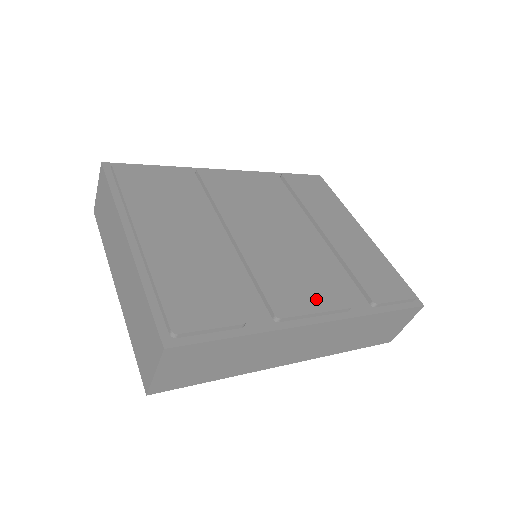
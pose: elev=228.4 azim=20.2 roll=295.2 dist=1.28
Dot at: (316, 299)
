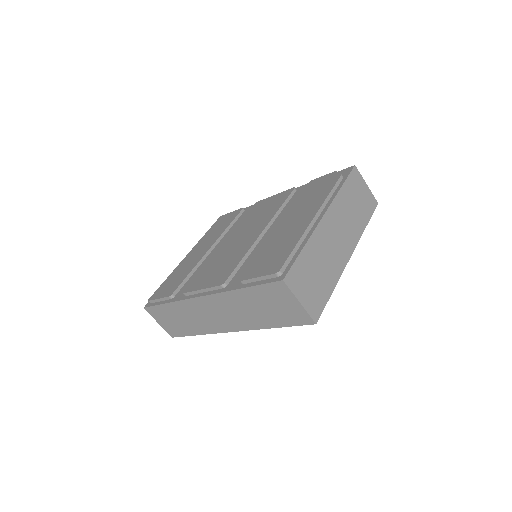
Dot at: (211, 280)
